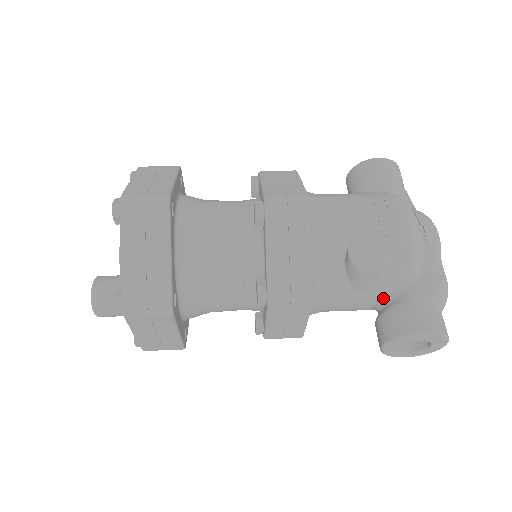
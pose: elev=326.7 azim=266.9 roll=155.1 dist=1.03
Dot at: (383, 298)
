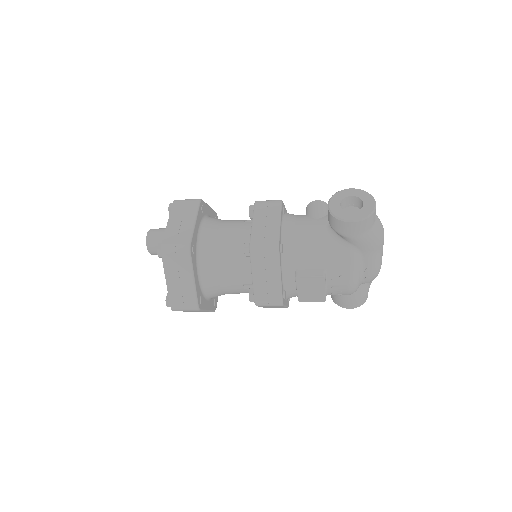
Dot at: occluded
